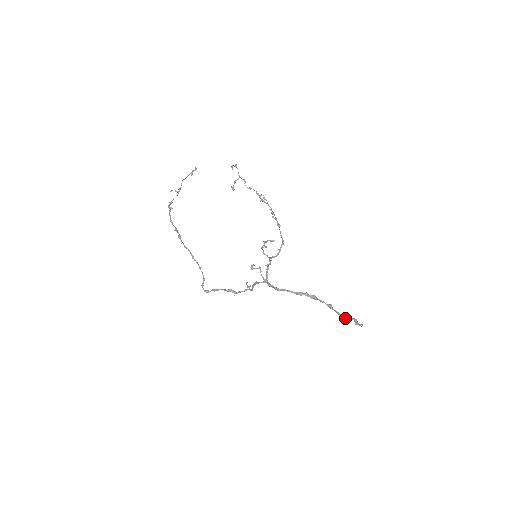
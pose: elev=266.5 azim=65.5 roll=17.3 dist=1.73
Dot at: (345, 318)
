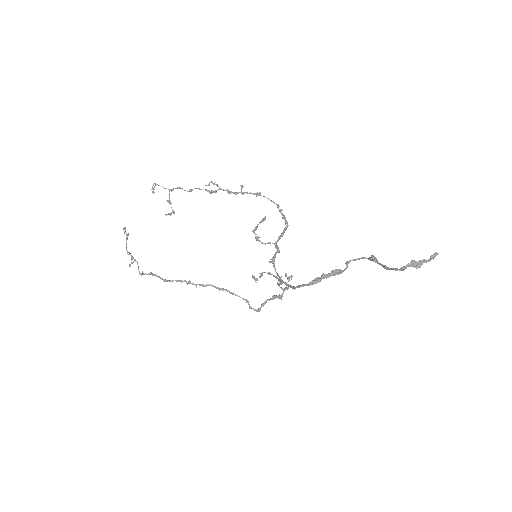
Dot at: occluded
